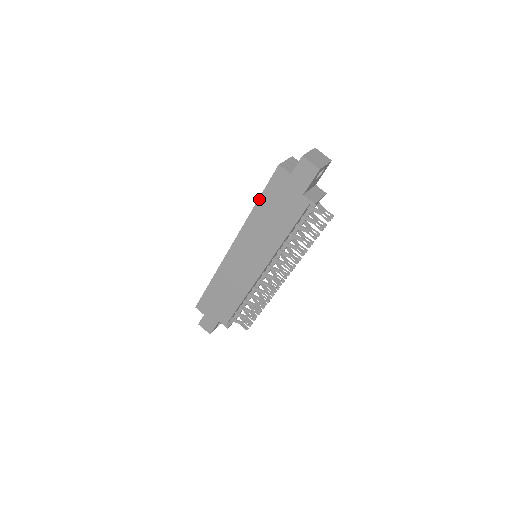
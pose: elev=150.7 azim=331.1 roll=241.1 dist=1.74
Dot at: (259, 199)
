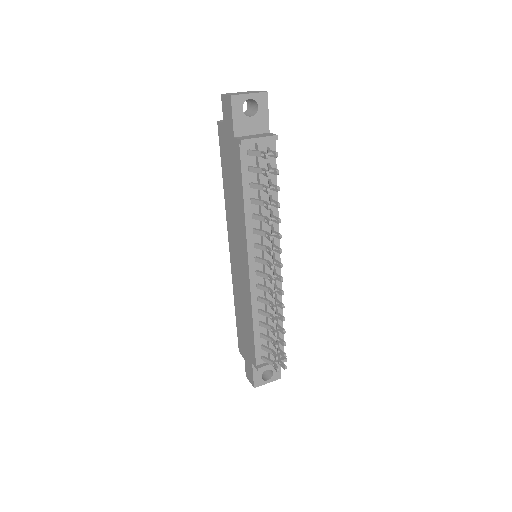
Dot at: (222, 173)
